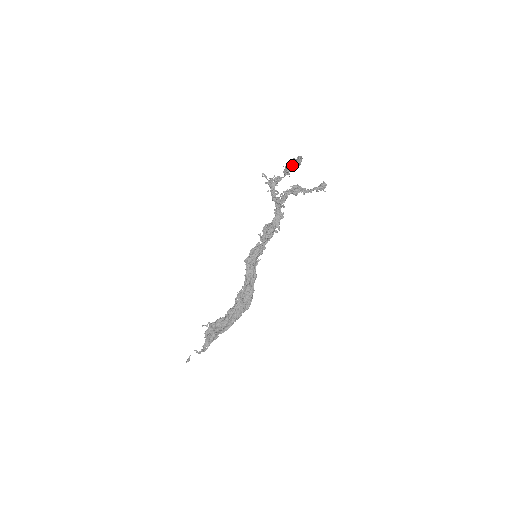
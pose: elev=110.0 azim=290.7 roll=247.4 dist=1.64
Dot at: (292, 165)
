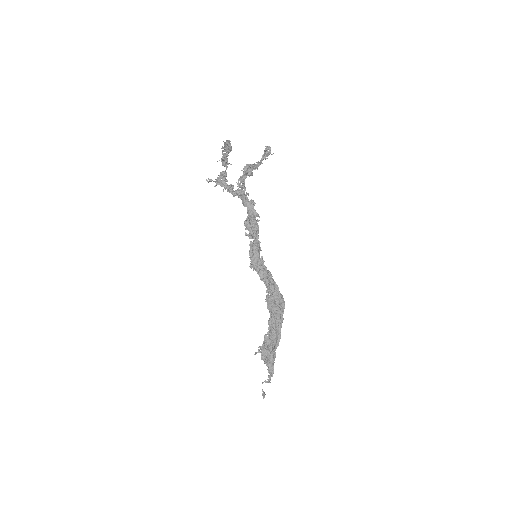
Dot at: (225, 154)
